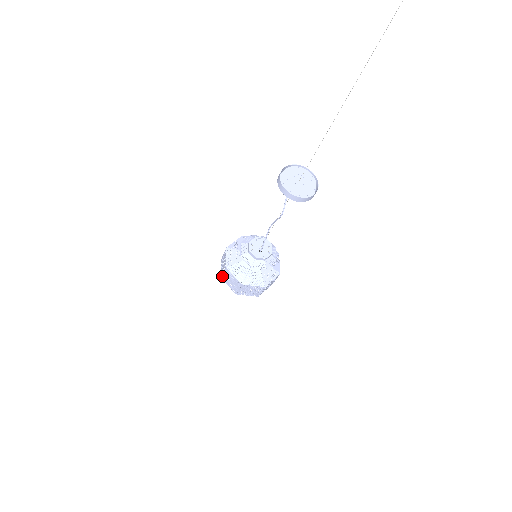
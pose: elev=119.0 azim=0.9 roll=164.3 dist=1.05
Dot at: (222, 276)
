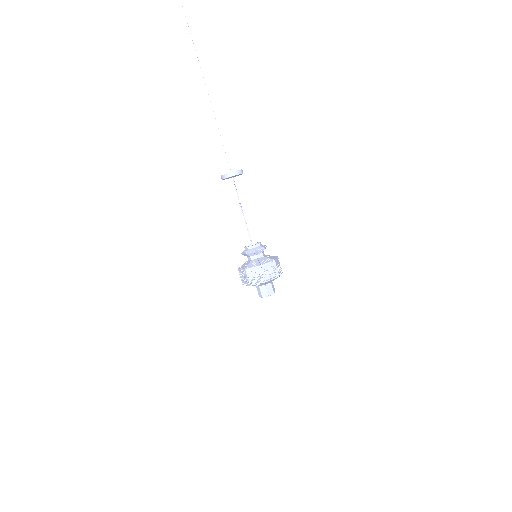
Dot at: occluded
